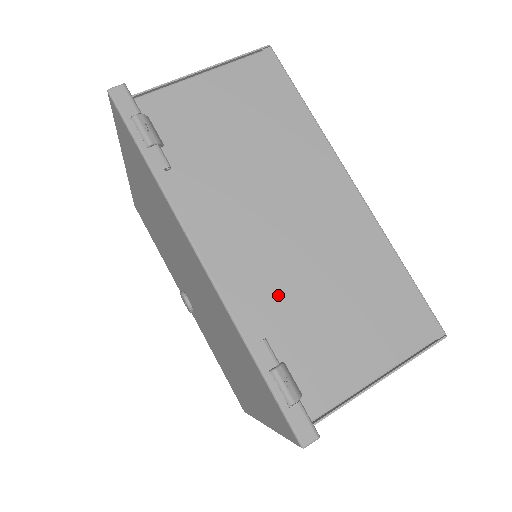
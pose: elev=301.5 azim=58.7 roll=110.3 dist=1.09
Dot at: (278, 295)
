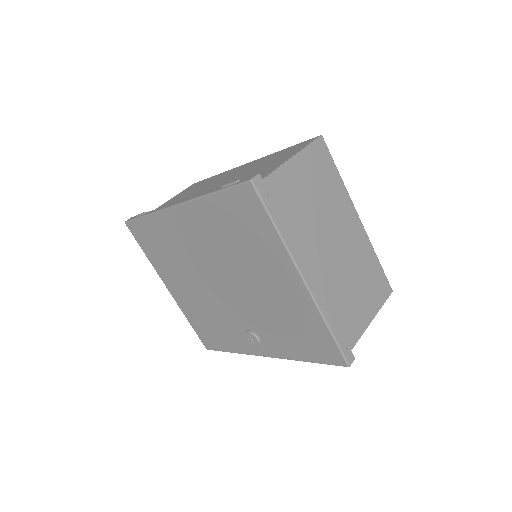
Dot at: occluded
